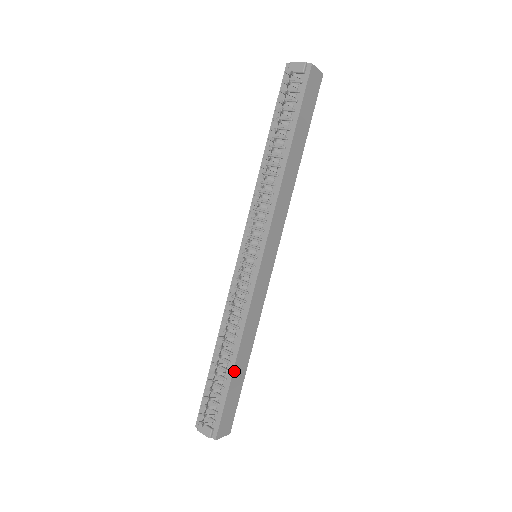
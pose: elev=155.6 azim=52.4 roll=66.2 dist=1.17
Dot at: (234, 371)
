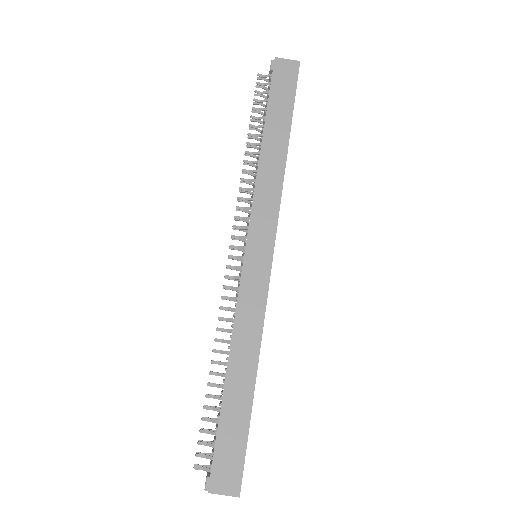
Dot at: (226, 392)
